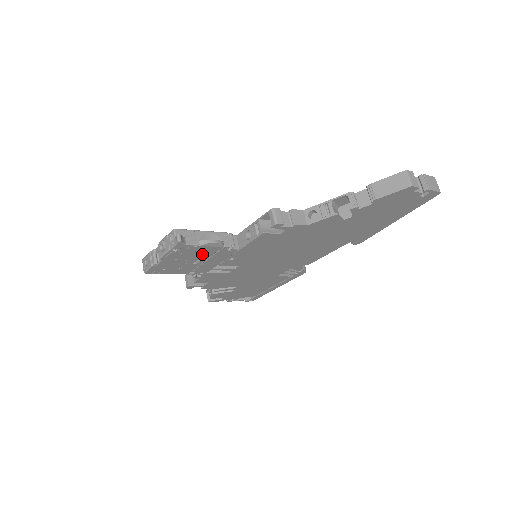
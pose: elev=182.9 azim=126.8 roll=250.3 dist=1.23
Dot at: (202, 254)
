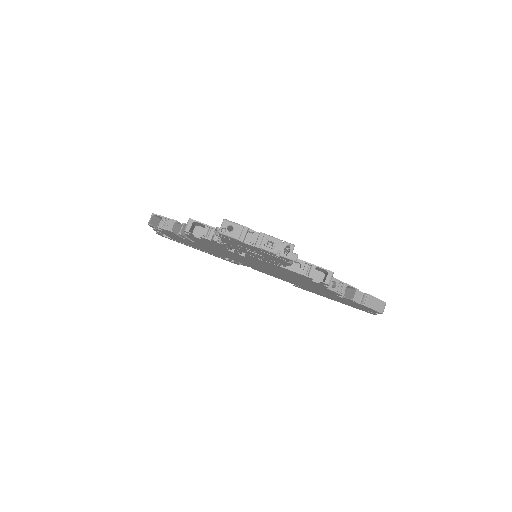
Dot at: (269, 257)
